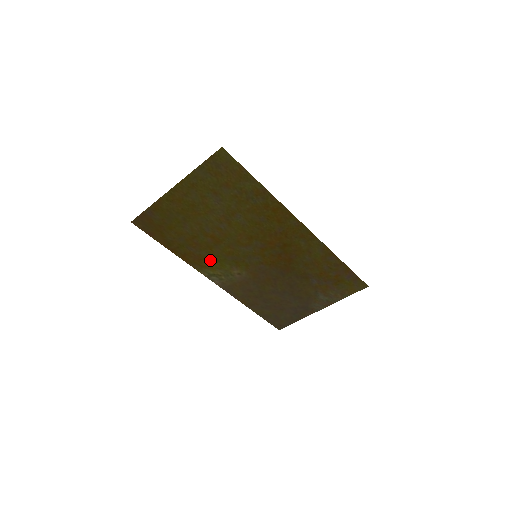
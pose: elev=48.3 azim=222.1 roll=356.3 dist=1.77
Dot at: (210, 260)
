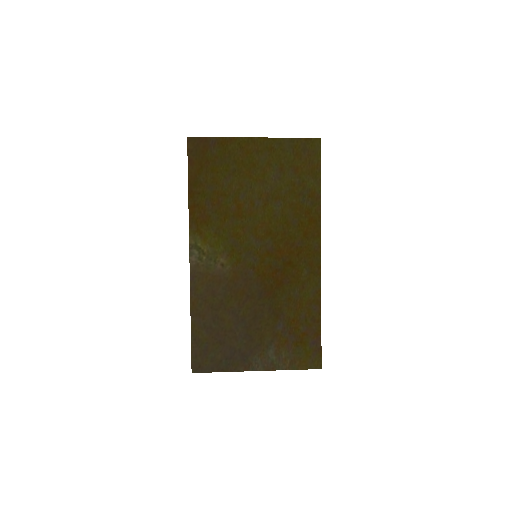
Dot at: (212, 229)
